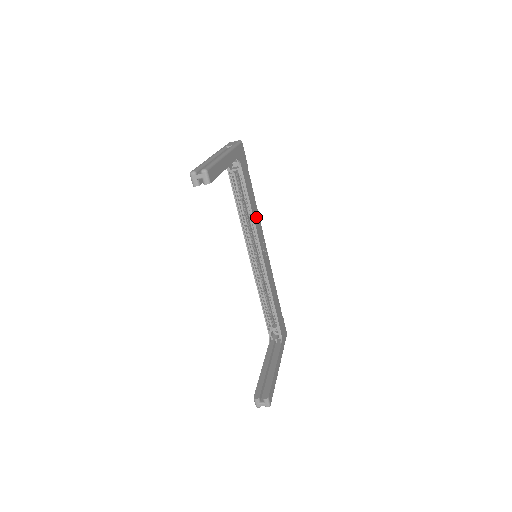
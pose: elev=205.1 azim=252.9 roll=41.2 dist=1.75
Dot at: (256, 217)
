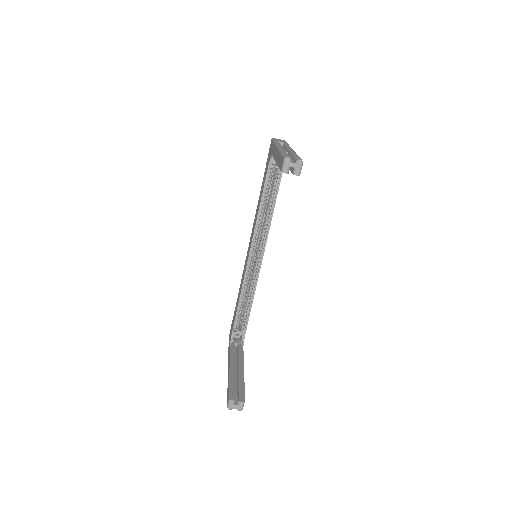
Dot at: occluded
